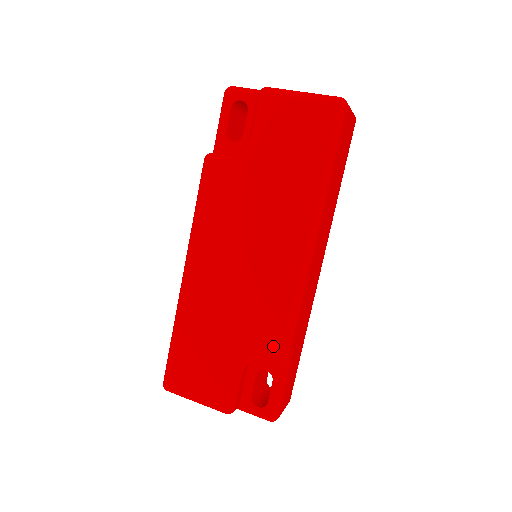
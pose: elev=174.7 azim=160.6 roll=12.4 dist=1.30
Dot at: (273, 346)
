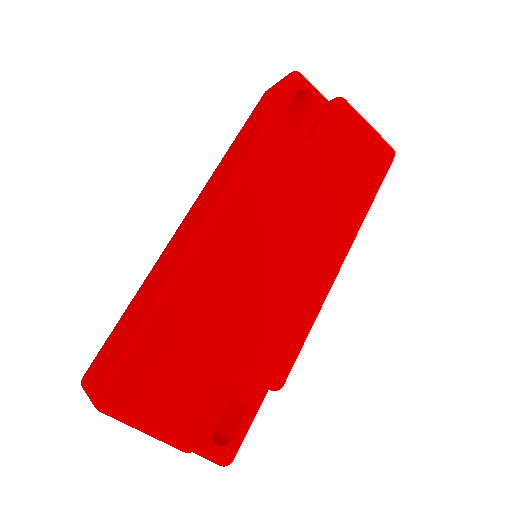
Dot at: (279, 365)
